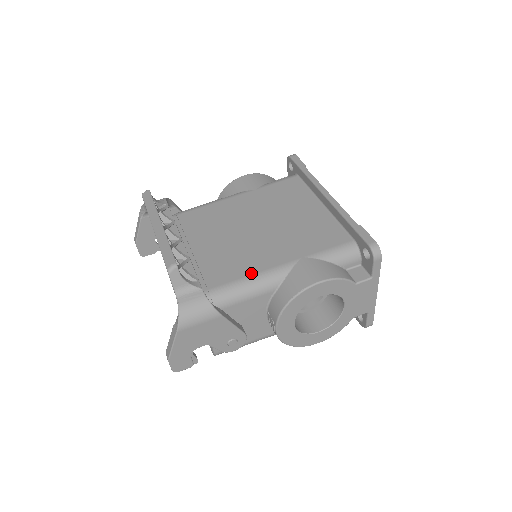
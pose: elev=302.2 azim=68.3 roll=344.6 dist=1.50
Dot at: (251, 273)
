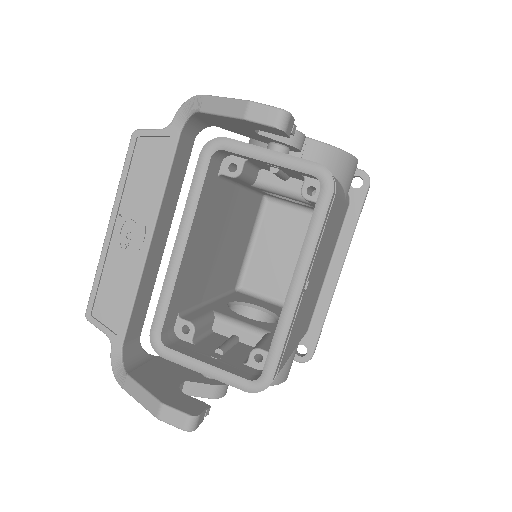
Dot at: occluded
